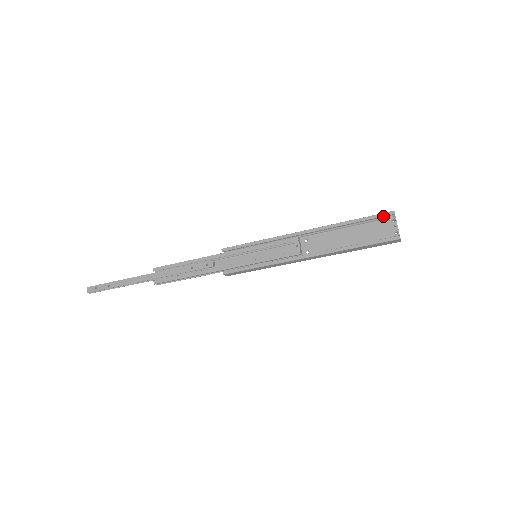
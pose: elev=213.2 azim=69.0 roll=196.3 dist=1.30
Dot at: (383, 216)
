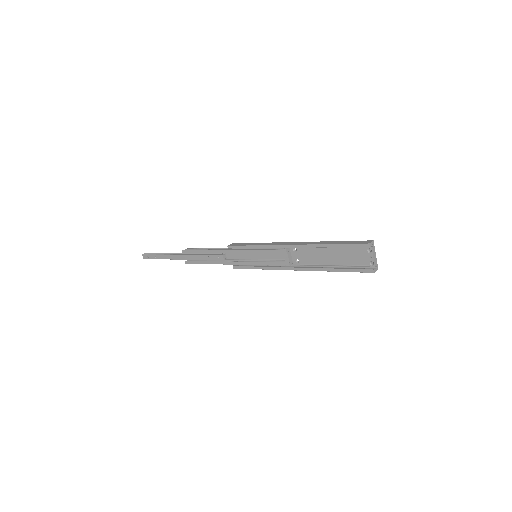
Dot at: occluded
